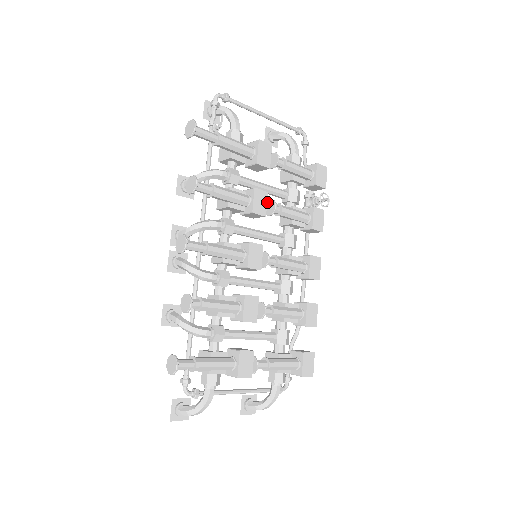
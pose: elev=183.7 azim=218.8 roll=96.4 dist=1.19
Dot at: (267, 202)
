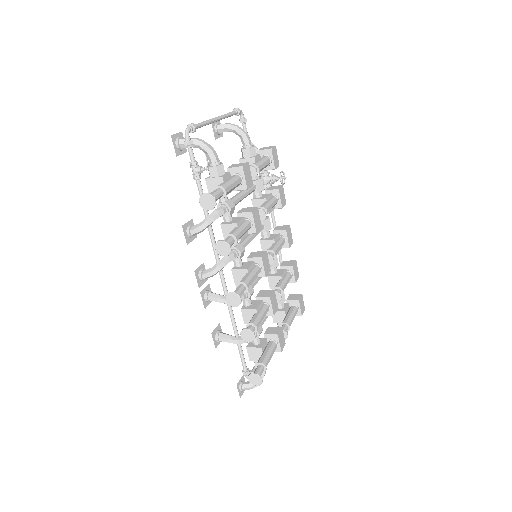
Dot at: occluded
